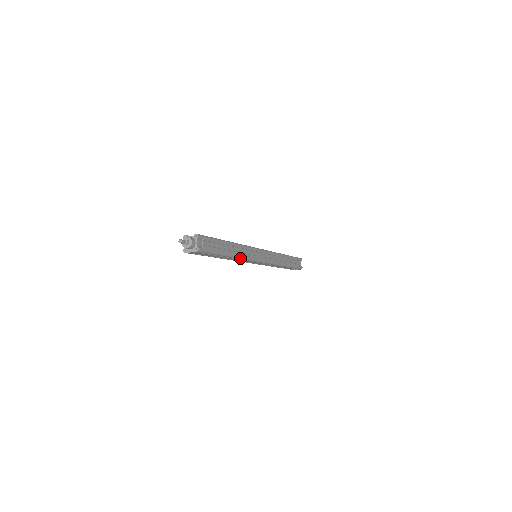
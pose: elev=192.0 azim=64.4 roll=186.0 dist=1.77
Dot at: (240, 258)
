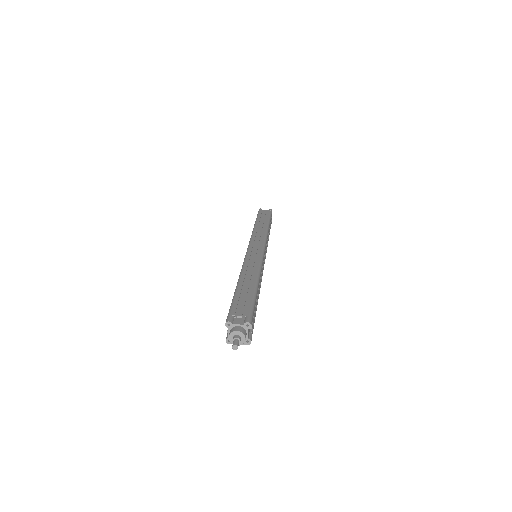
Dot at: occluded
